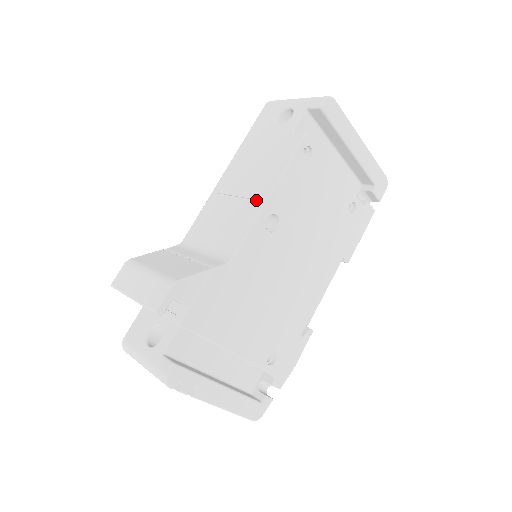
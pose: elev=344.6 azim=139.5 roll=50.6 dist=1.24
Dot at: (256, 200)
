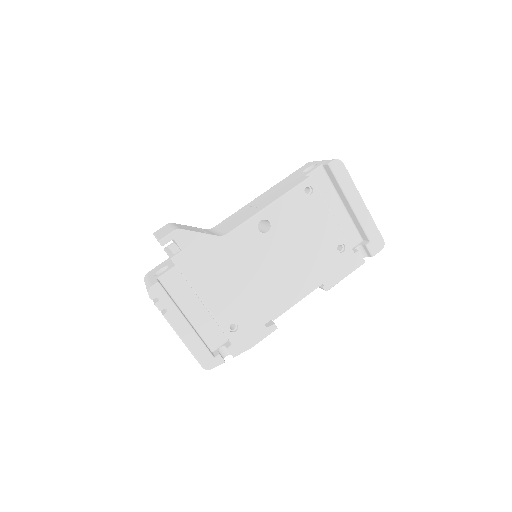
Dot at: (260, 208)
